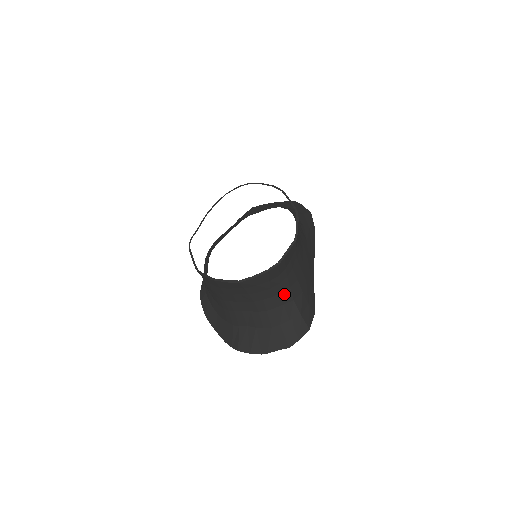
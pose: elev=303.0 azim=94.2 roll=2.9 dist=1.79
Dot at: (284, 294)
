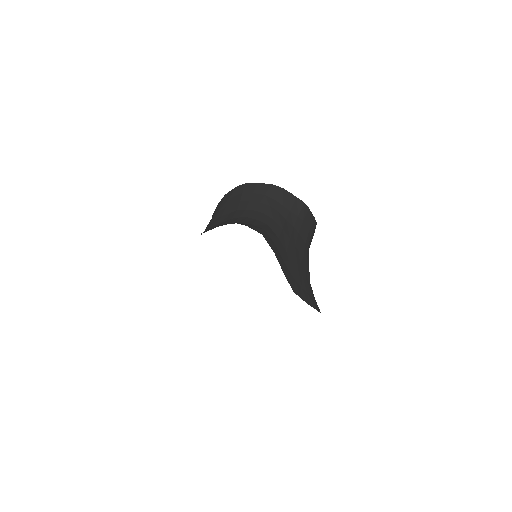
Dot at: (265, 216)
